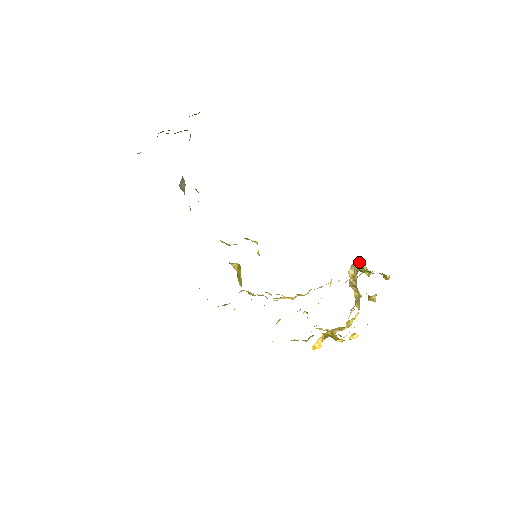
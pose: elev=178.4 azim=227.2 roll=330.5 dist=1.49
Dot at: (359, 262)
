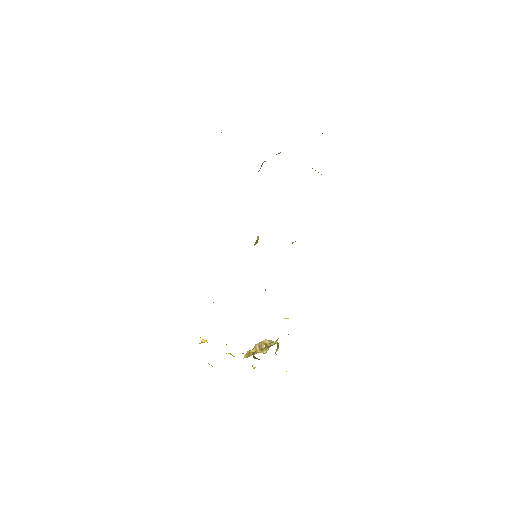
Dot at: occluded
